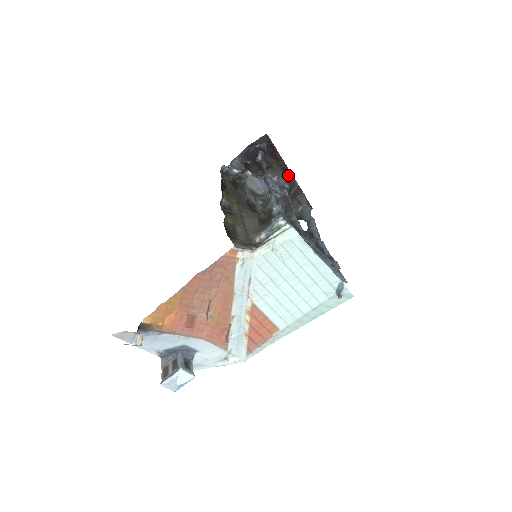
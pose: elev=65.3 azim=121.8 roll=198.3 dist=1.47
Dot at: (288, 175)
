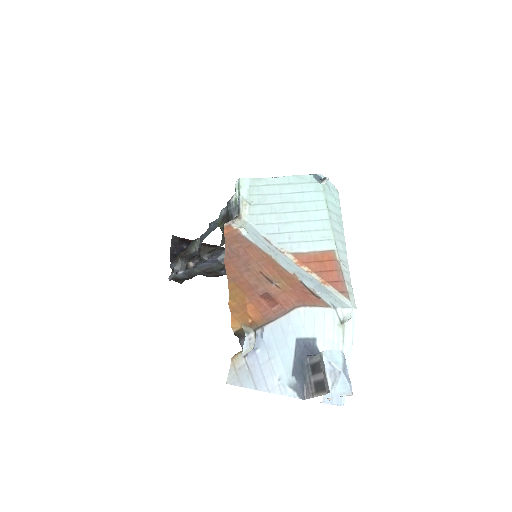
Dot at: occluded
